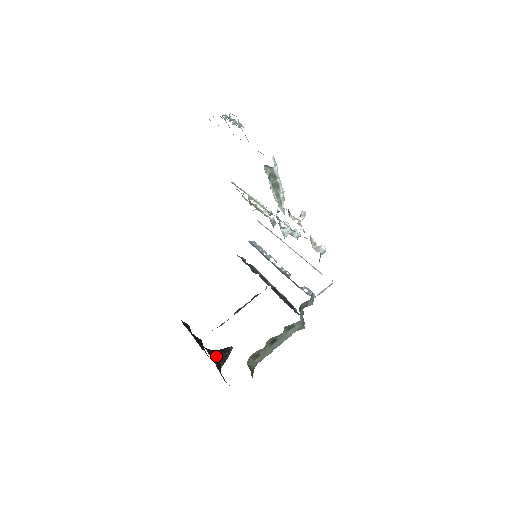
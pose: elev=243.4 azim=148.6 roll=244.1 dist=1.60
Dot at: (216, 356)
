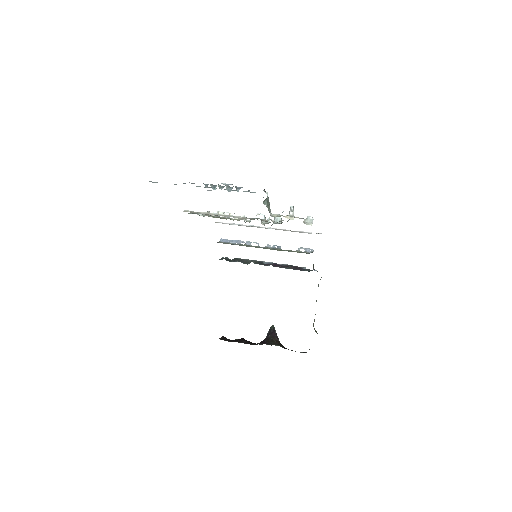
Dot at: (274, 342)
